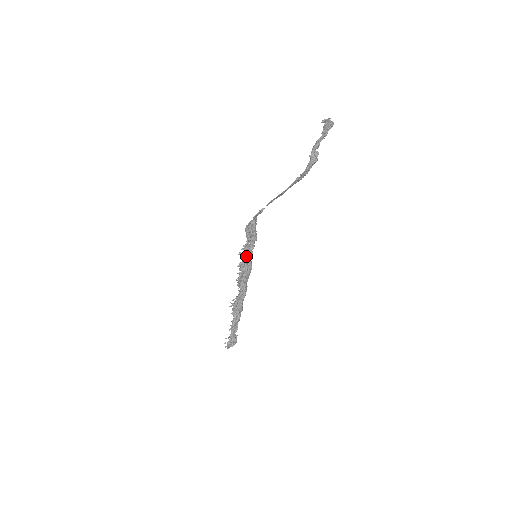
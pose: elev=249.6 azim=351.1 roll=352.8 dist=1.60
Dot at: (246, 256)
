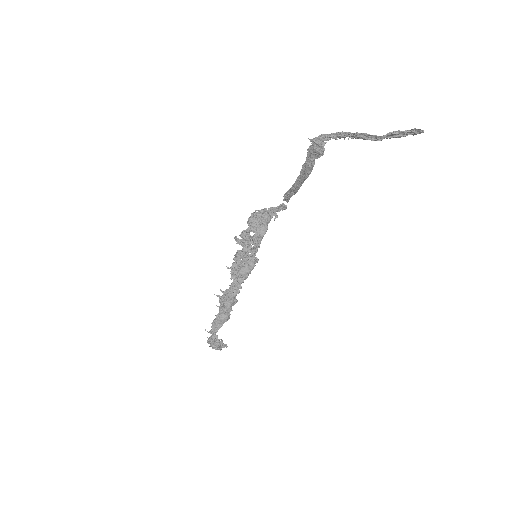
Dot at: (244, 247)
